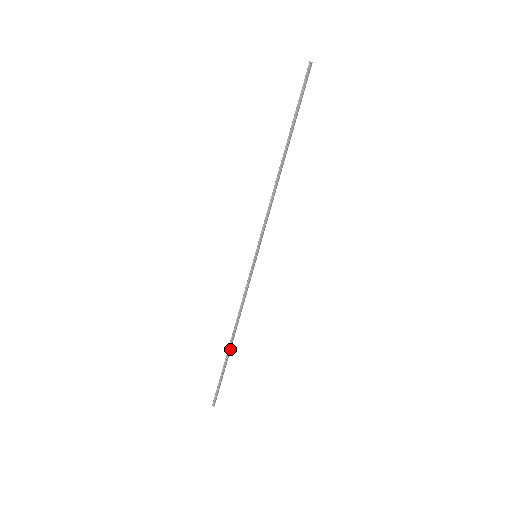
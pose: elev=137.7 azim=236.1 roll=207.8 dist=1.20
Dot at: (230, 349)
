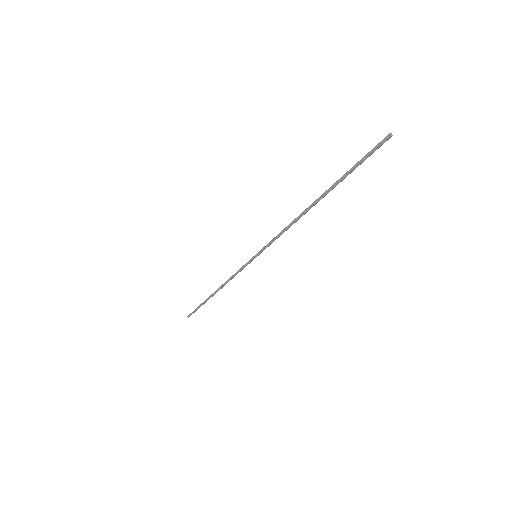
Dot at: (212, 296)
